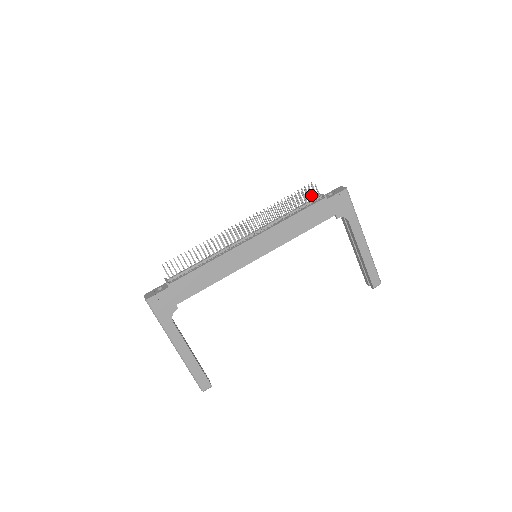
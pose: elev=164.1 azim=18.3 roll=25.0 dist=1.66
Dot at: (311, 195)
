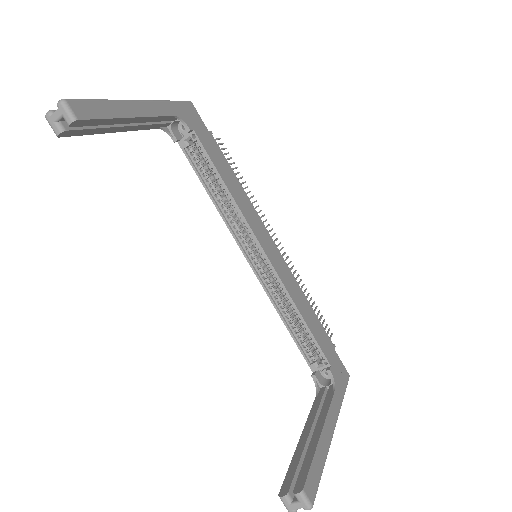
Dot at: (325, 329)
